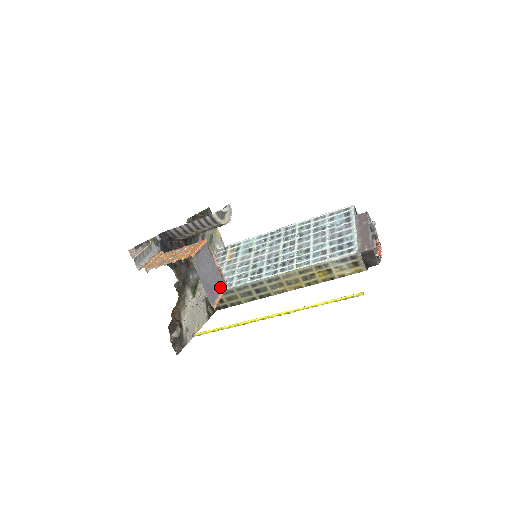
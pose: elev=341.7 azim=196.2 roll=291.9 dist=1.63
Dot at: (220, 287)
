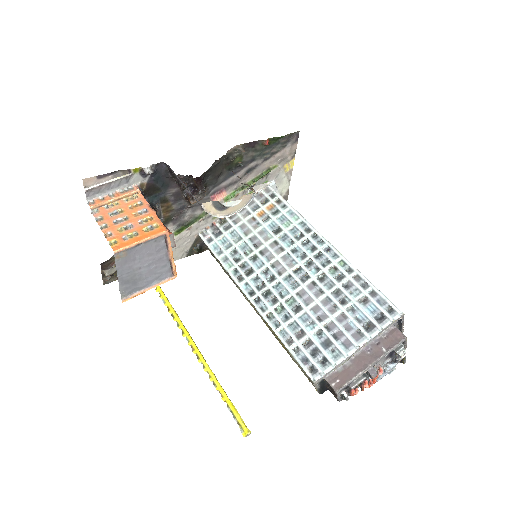
Dot at: (158, 278)
